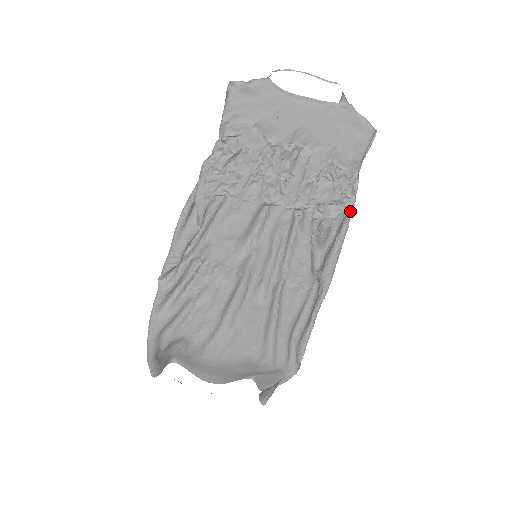
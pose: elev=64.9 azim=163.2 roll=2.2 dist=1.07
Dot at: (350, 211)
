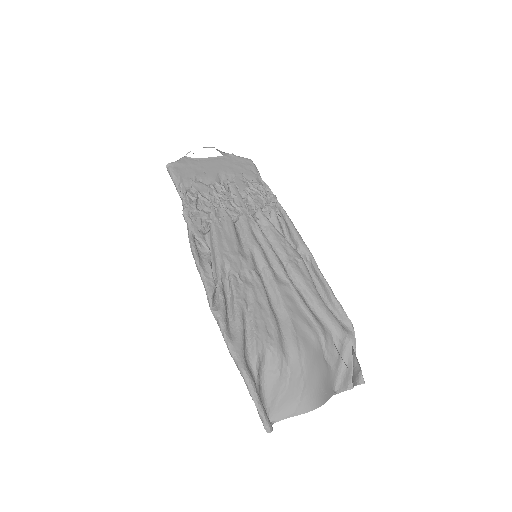
Dot at: (278, 204)
